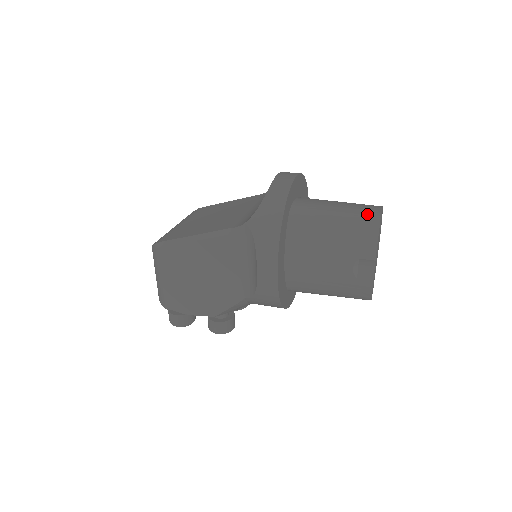
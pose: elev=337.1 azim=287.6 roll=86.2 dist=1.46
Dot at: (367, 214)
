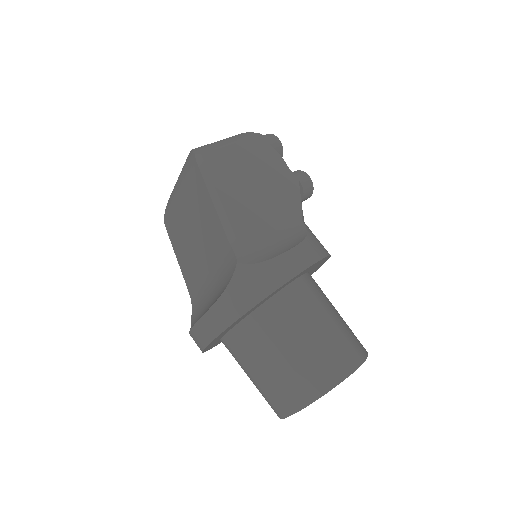
Dot at: (271, 407)
